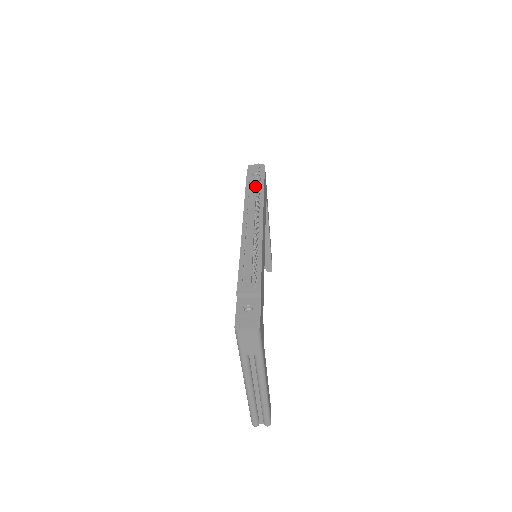
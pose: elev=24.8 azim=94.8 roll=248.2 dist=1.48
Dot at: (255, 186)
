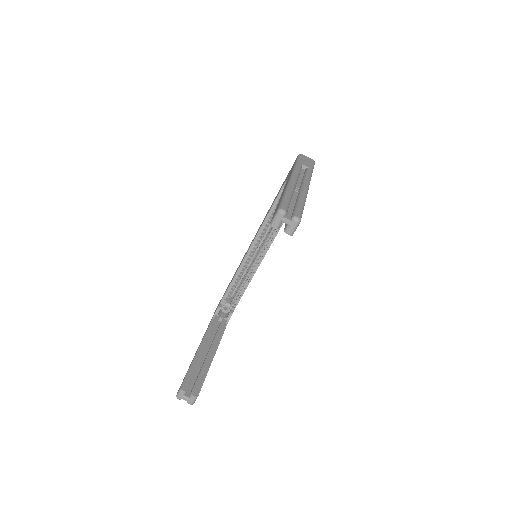
Dot at: occluded
